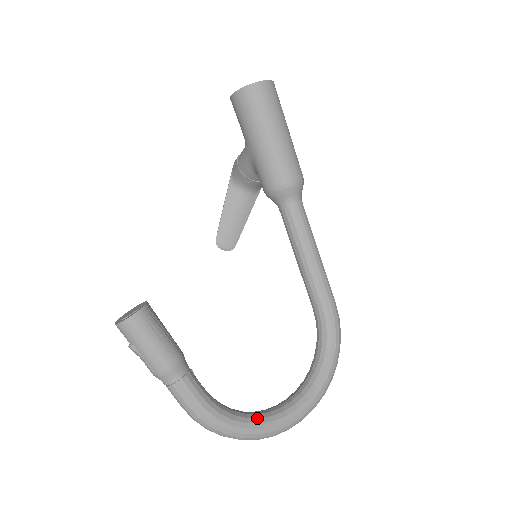
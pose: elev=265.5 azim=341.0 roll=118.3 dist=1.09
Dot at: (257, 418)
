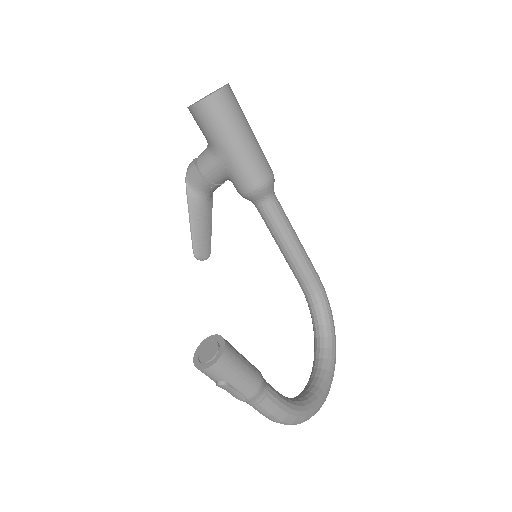
Dot at: (313, 395)
